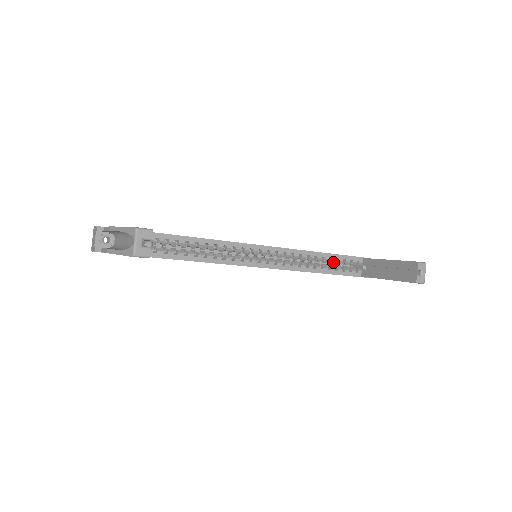
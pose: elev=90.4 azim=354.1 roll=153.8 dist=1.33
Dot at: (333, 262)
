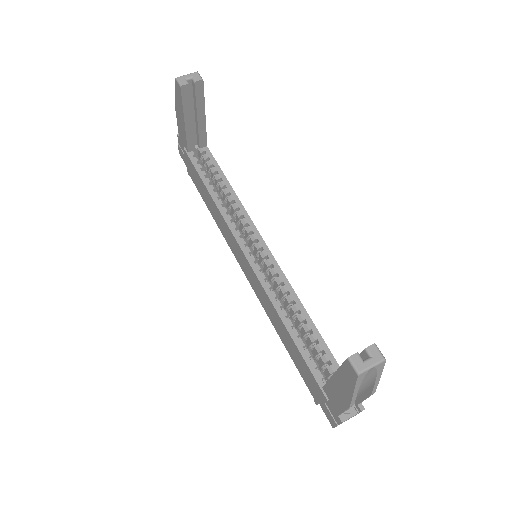
Dot at: (312, 346)
